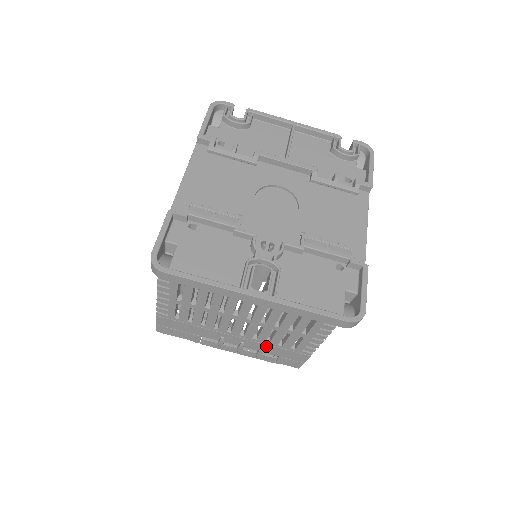
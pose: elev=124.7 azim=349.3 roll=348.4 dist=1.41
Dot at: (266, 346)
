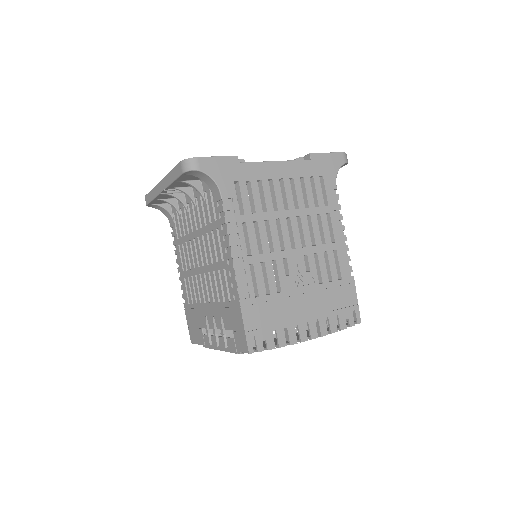
Dot at: (222, 312)
